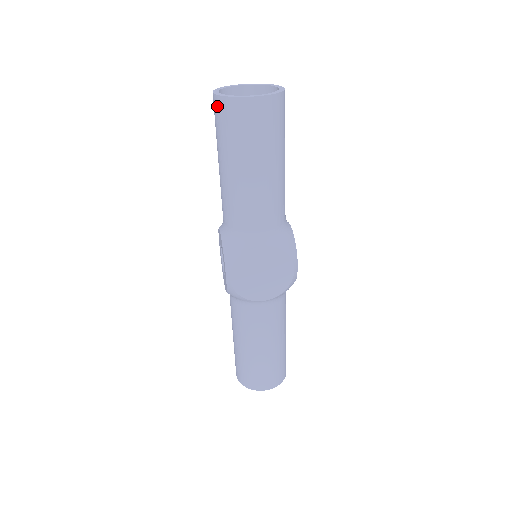
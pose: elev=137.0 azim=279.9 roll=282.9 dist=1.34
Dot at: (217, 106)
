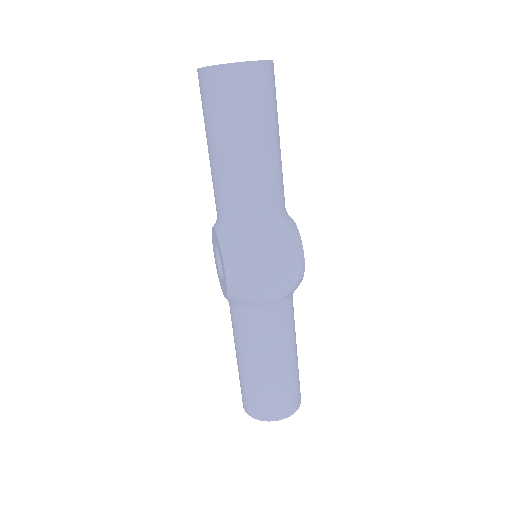
Dot at: (203, 80)
